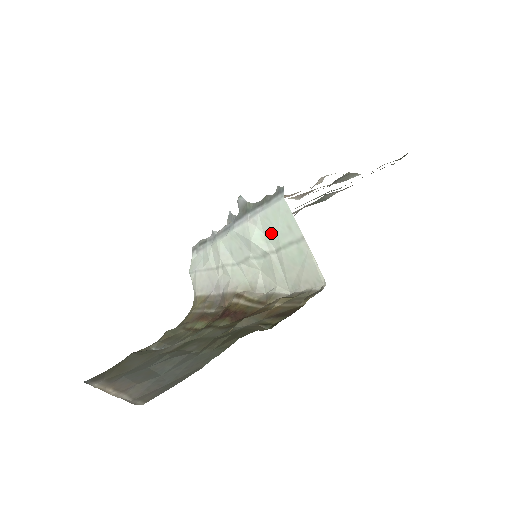
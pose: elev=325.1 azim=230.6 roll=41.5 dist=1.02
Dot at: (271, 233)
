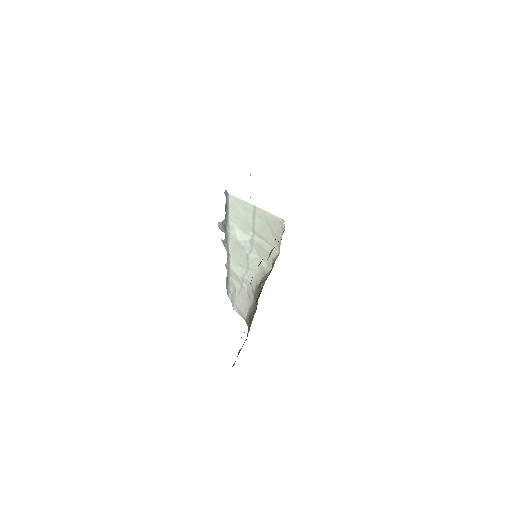
Dot at: (243, 224)
